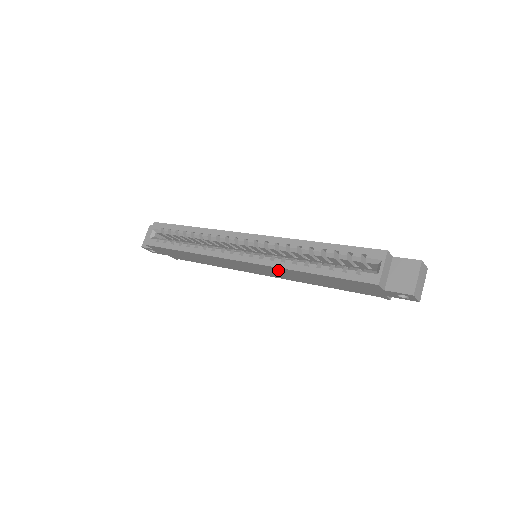
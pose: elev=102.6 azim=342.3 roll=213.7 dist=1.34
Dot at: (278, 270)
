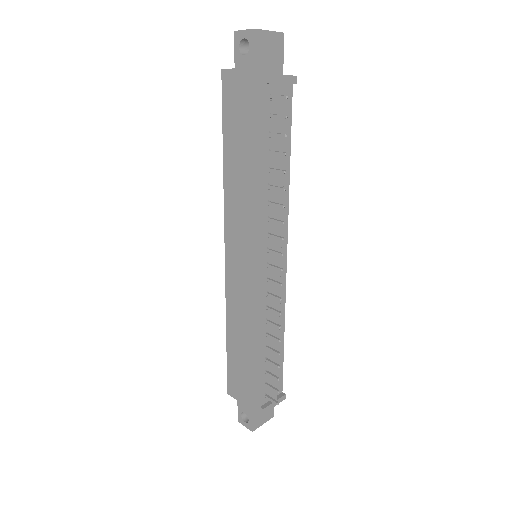
Dot at: (232, 209)
